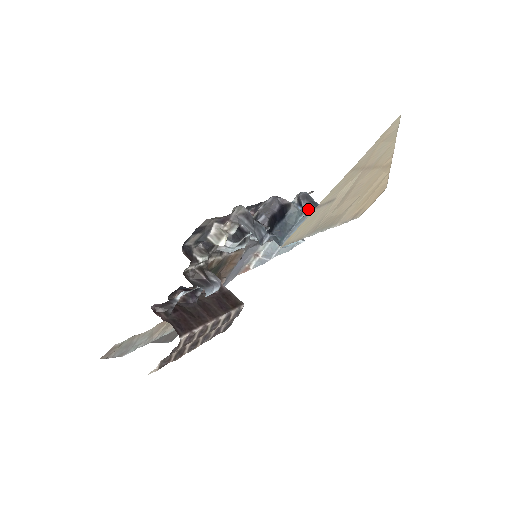
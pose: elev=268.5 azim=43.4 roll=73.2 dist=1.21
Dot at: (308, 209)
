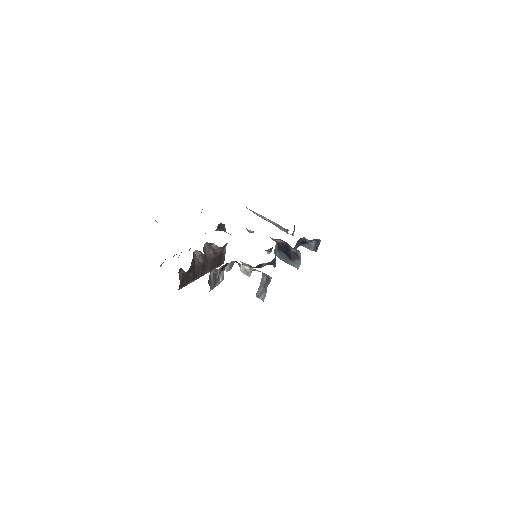
Dot at: (310, 246)
